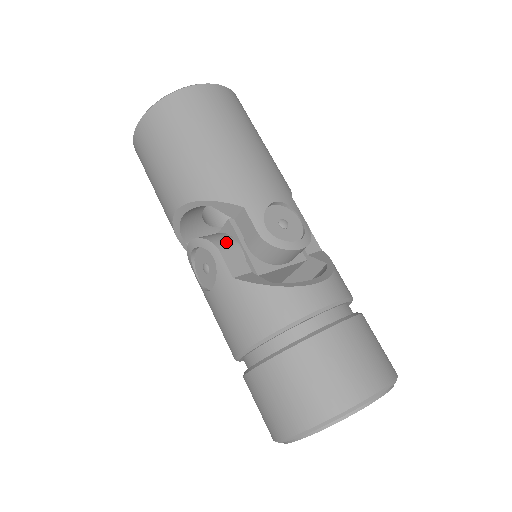
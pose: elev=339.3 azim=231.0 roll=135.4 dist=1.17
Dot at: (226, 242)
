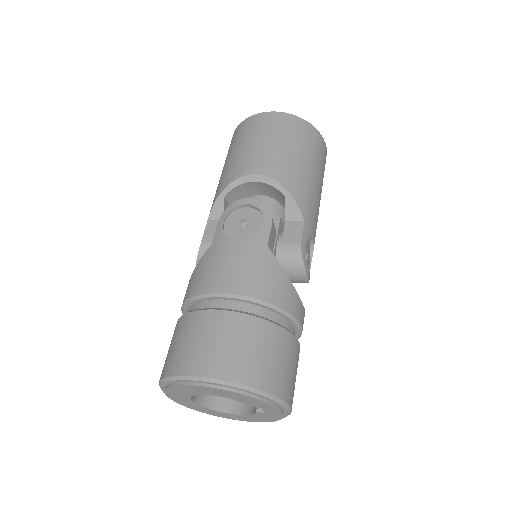
Dot at: occluded
